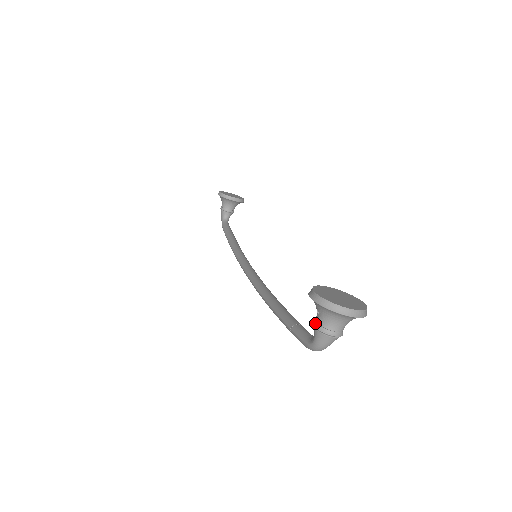
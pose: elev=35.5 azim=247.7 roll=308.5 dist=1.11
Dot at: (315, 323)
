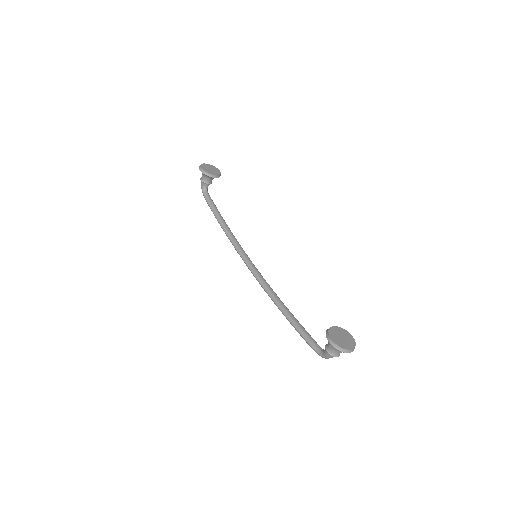
Dot at: (328, 350)
